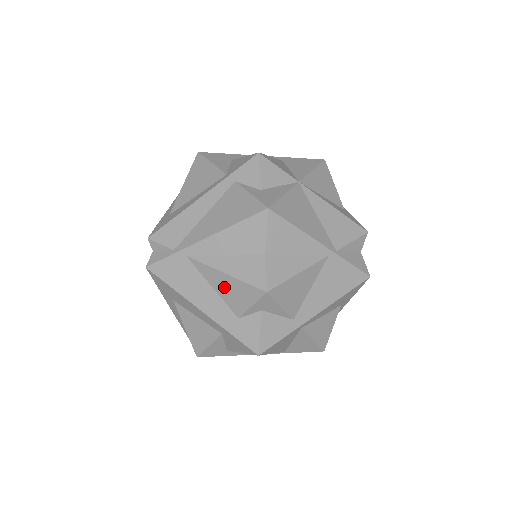
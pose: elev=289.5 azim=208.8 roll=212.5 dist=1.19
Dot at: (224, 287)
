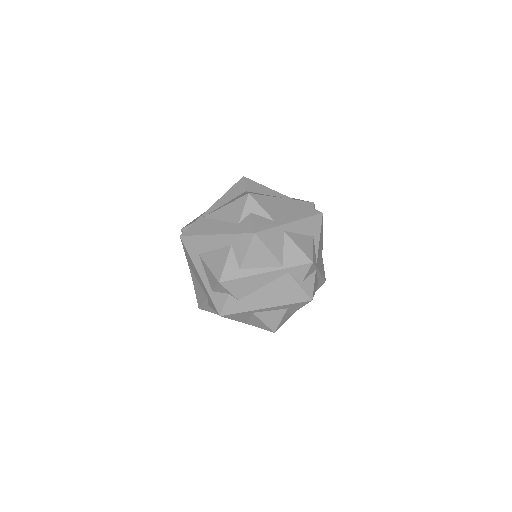
Dot at: (226, 214)
